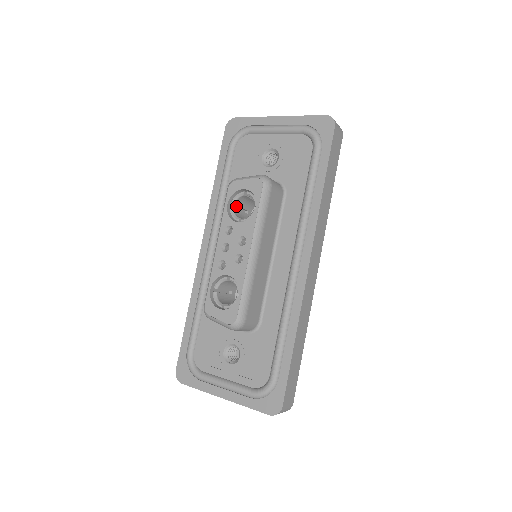
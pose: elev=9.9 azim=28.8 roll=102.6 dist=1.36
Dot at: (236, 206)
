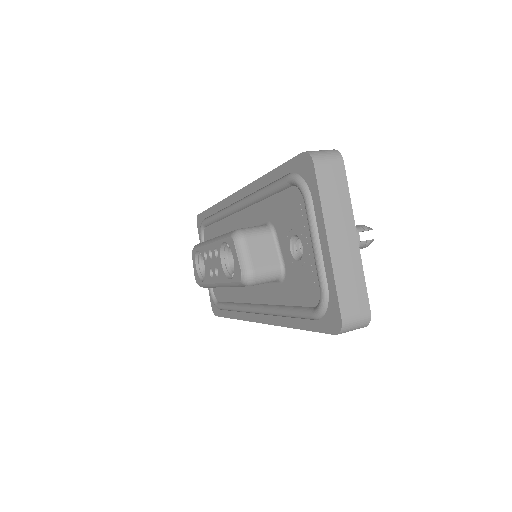
Dot at: occluded
